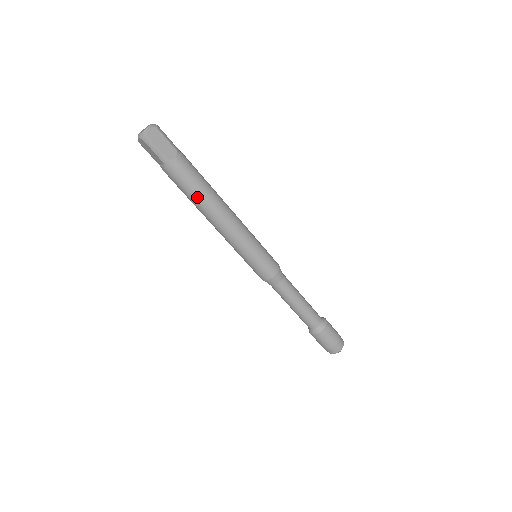
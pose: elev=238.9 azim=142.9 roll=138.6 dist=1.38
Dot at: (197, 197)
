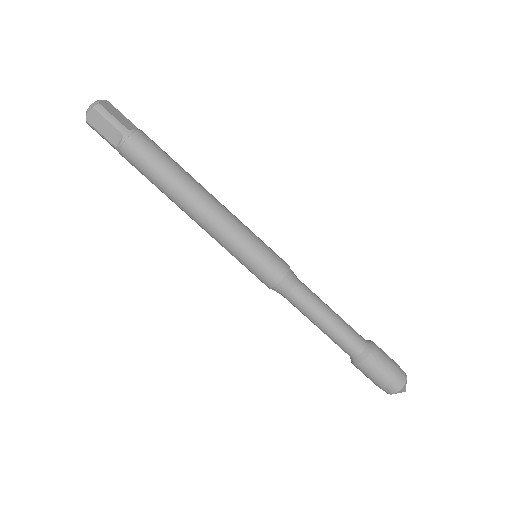
Dot at: (170, 172)
